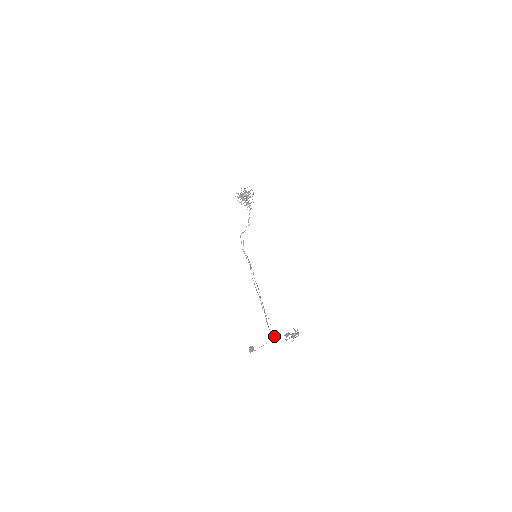
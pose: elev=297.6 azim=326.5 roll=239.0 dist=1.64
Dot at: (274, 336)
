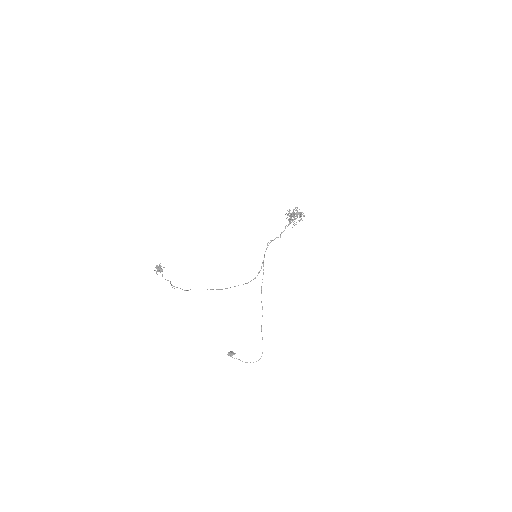
Dot at: occluded
